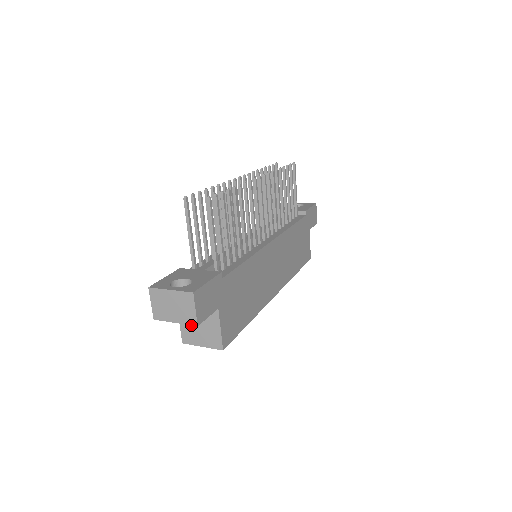
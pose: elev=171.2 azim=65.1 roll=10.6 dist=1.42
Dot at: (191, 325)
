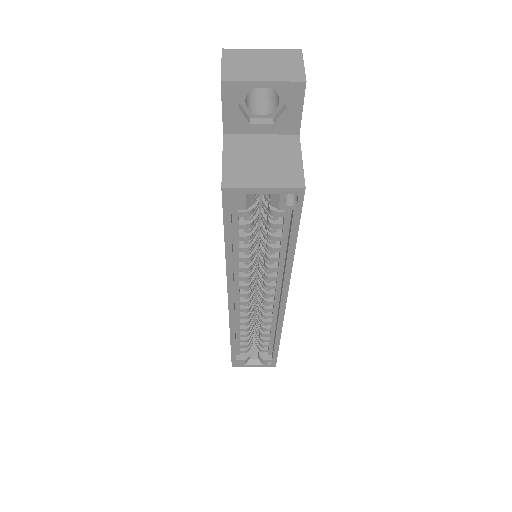
Dot at: (246, 159)
